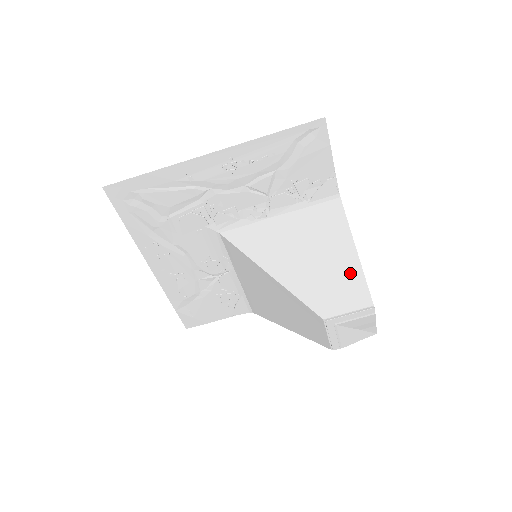
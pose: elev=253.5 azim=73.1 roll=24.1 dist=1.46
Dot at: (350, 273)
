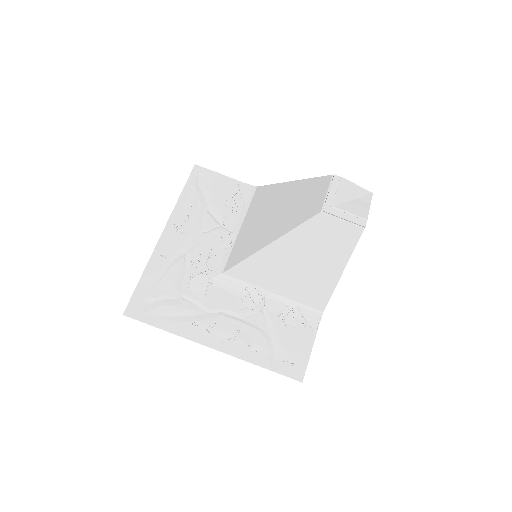
Dot at: (303, 188)
